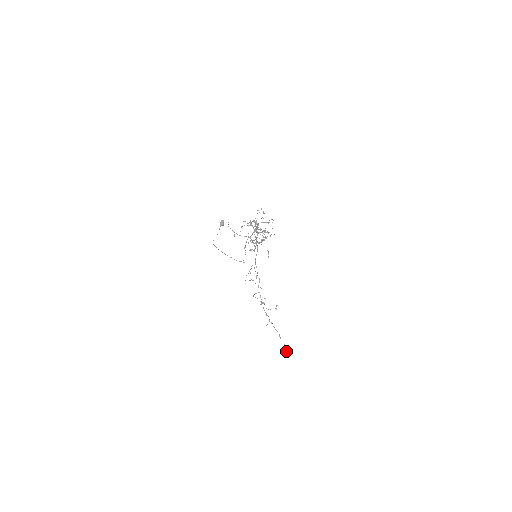
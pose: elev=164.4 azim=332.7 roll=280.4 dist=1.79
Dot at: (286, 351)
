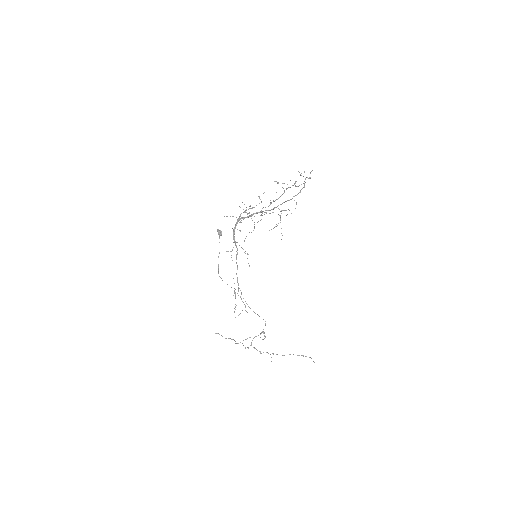
Dot at: occluded
